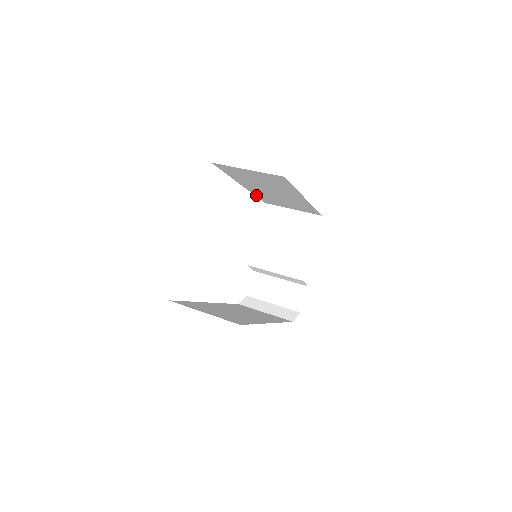
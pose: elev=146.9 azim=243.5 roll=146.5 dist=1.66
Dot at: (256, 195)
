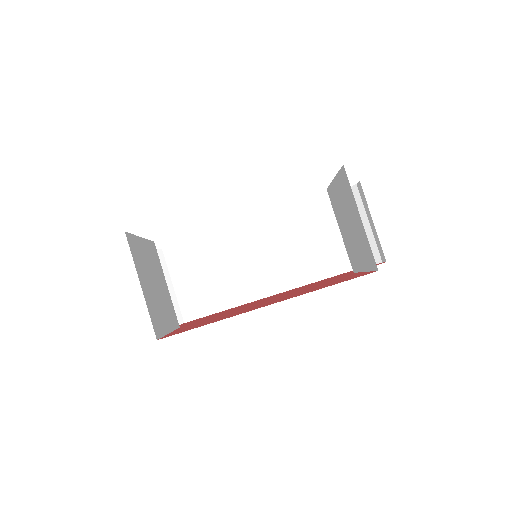
Dot at: occluded
